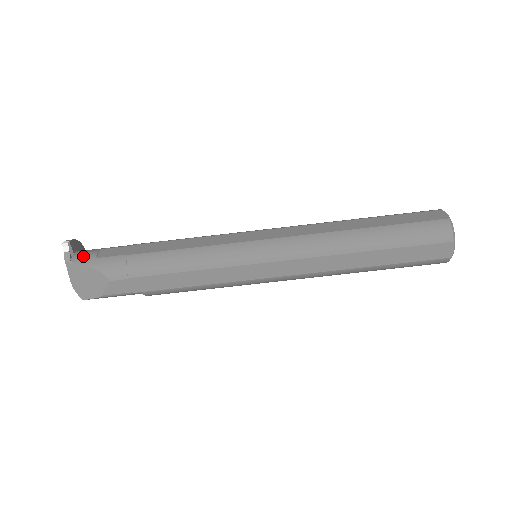
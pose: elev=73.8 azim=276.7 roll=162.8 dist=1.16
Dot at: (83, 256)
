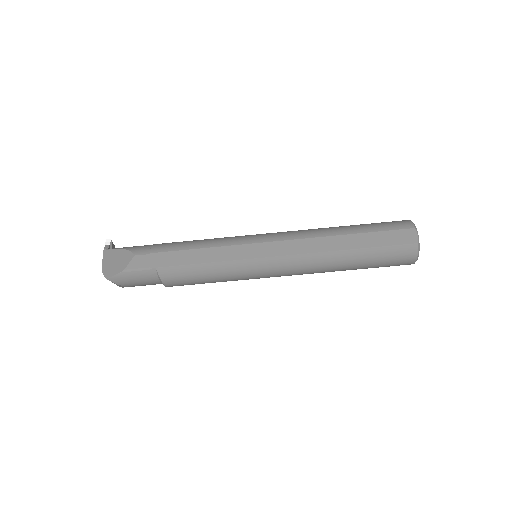
Dot at: occluded
